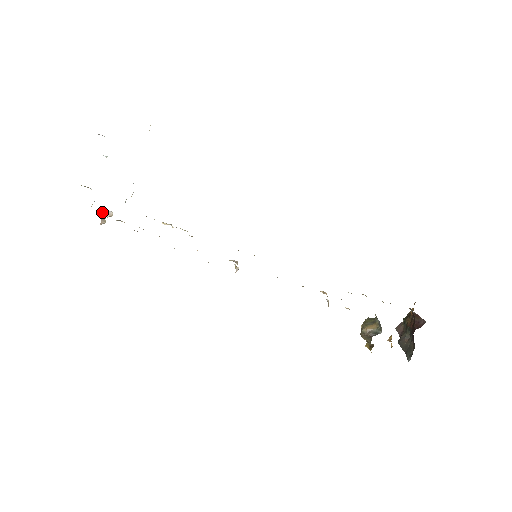
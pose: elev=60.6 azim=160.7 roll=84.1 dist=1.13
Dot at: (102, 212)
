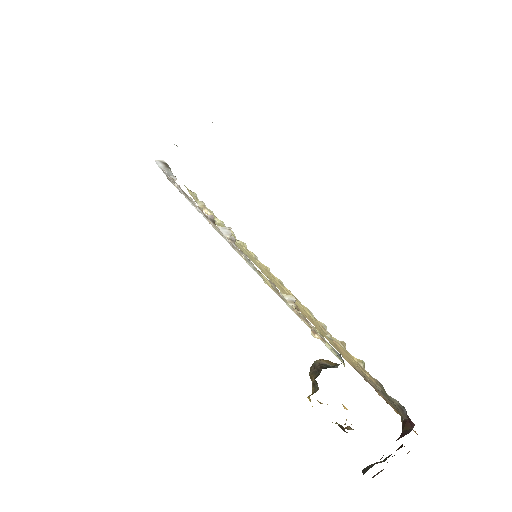
Dot at: (170, 176)
